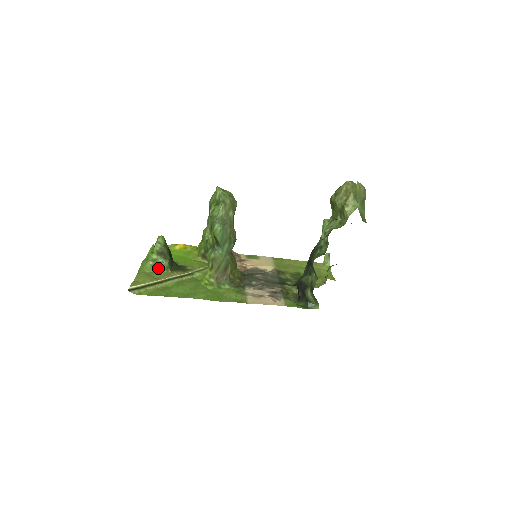
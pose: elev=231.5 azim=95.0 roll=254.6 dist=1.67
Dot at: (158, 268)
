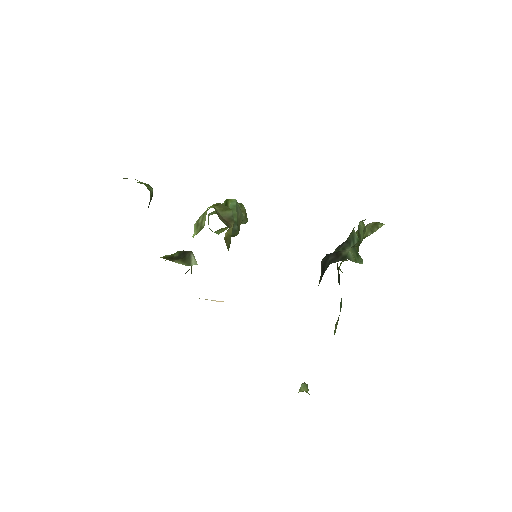
Dot at: (140, 182)
